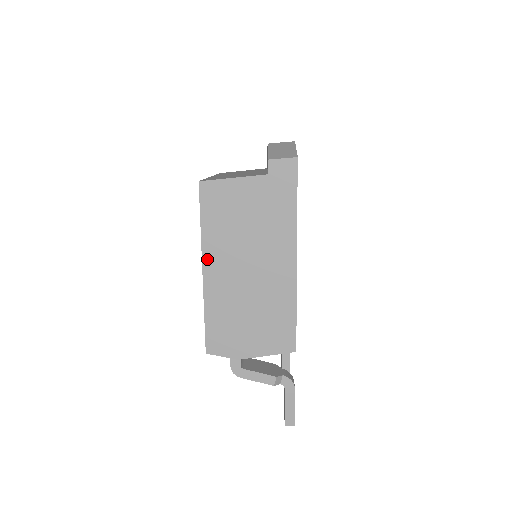
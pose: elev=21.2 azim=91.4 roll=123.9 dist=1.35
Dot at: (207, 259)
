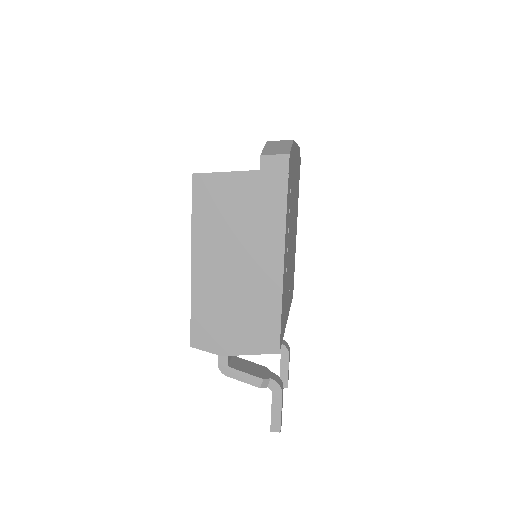
Dot at: (196, 252)
